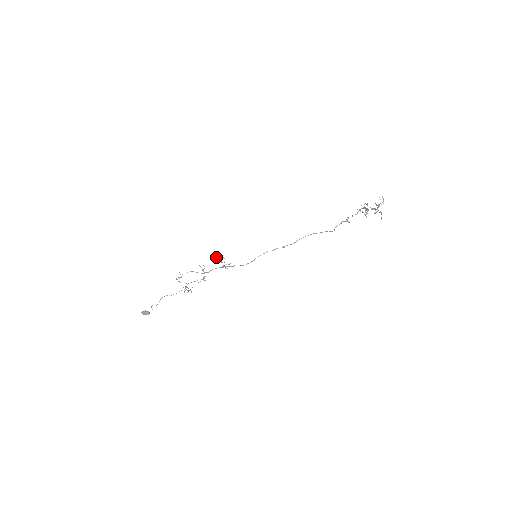
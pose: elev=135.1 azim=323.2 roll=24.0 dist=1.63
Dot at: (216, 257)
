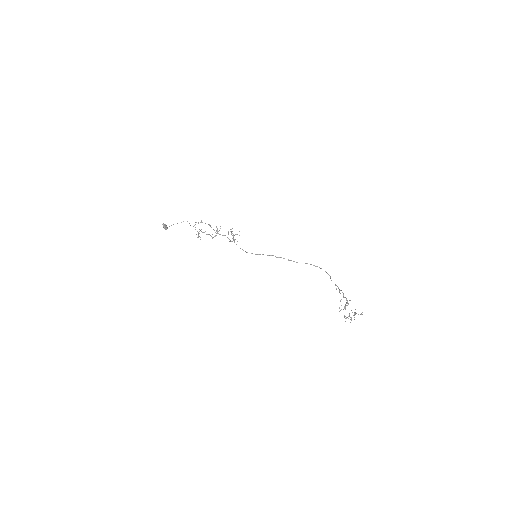
Dot at: occluded
